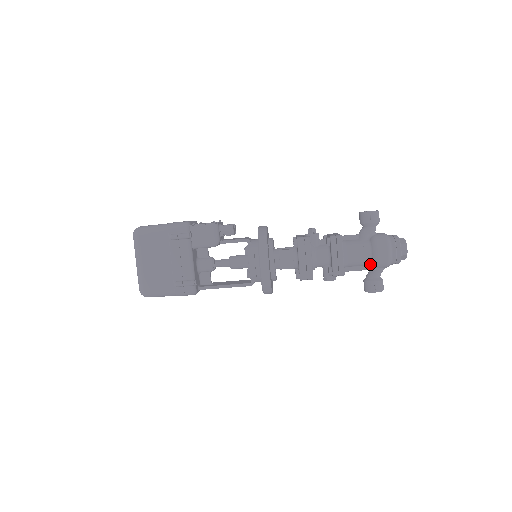
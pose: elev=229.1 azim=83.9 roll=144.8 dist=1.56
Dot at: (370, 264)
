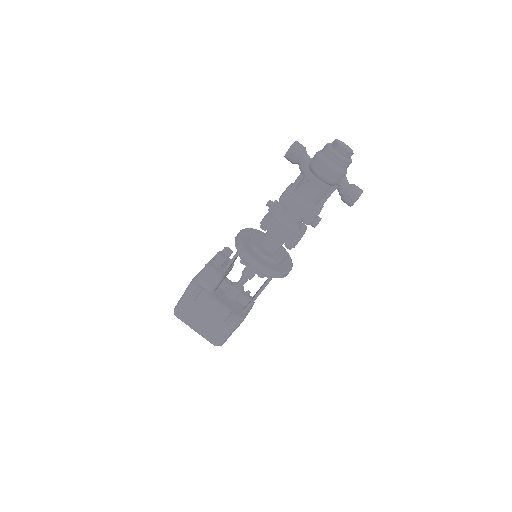
Dot at: (330, 186)
